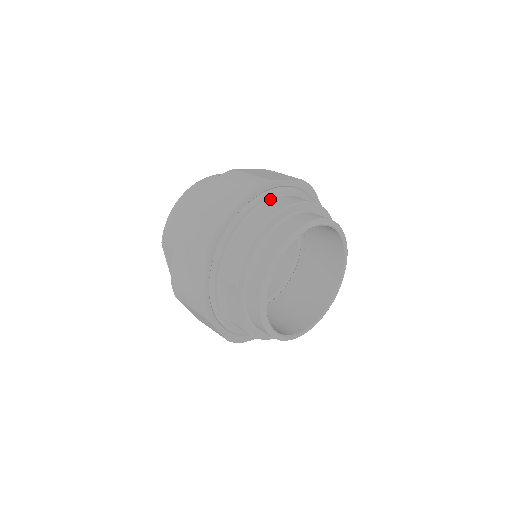
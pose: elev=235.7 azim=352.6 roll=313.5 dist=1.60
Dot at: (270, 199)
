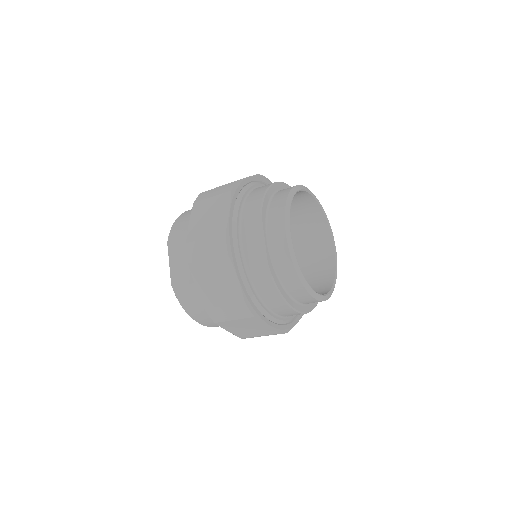
Dot at: occluded
